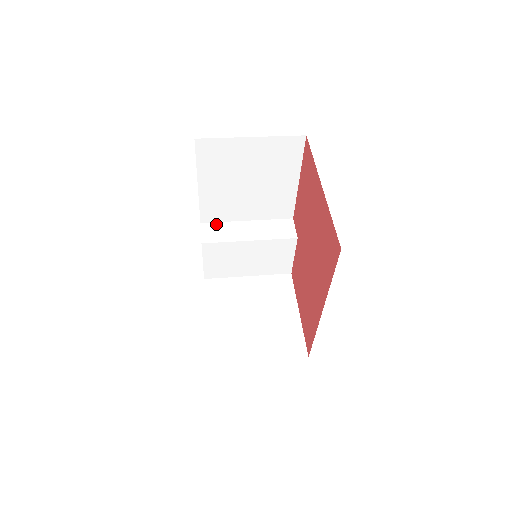
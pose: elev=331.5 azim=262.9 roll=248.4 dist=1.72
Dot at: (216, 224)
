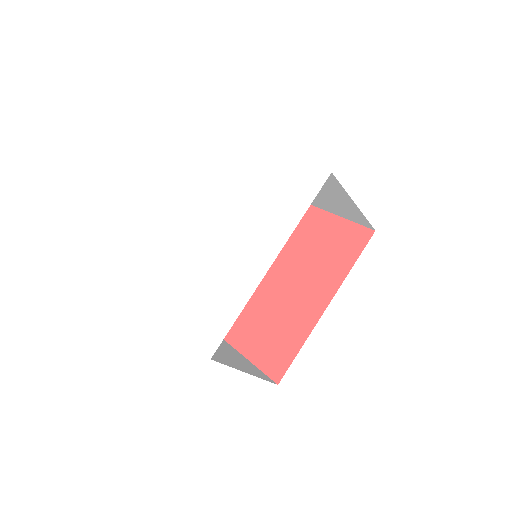
Dot at: occluded
